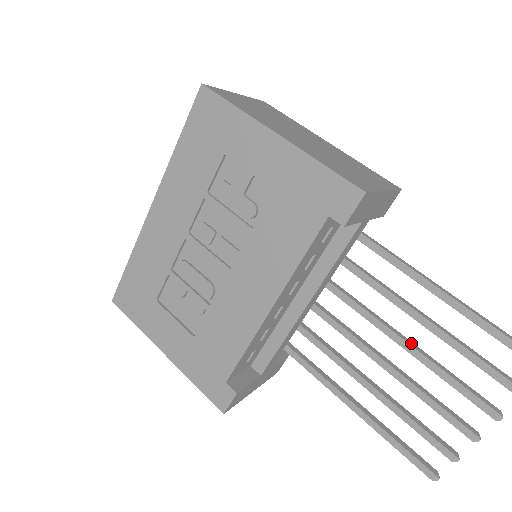
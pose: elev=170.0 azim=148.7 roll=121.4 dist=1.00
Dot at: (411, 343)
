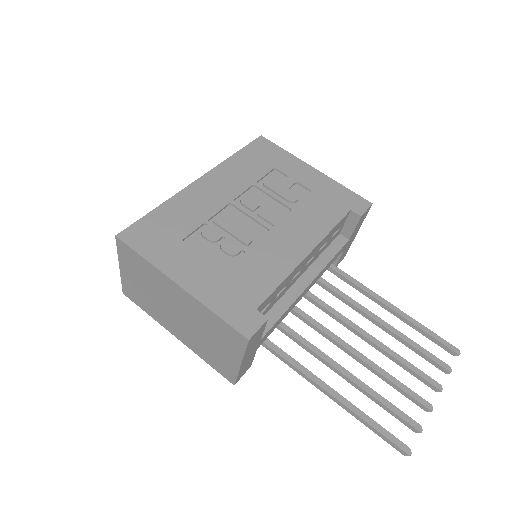
Dot at: (372, 338)
